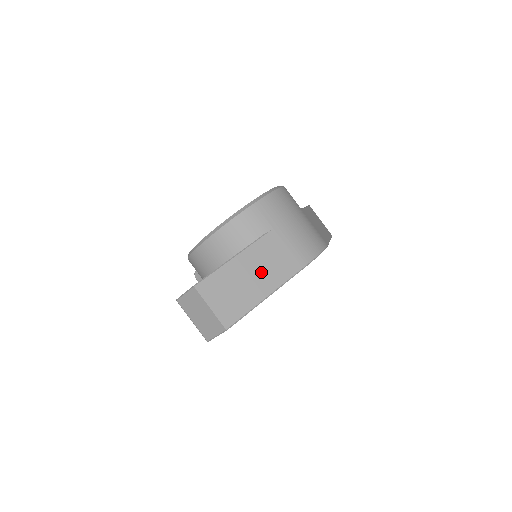
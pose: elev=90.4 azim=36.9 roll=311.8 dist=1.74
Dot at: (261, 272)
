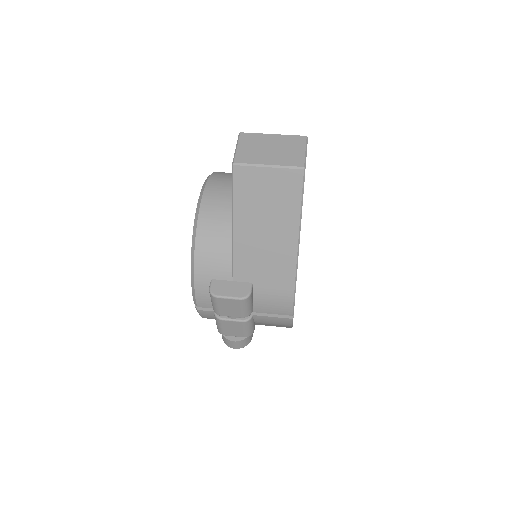
Dot at: occluded
